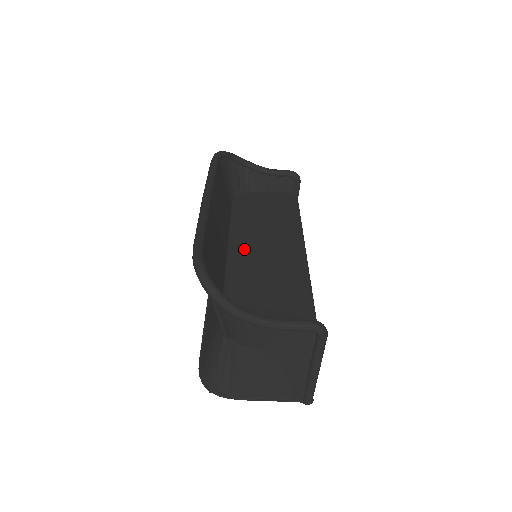
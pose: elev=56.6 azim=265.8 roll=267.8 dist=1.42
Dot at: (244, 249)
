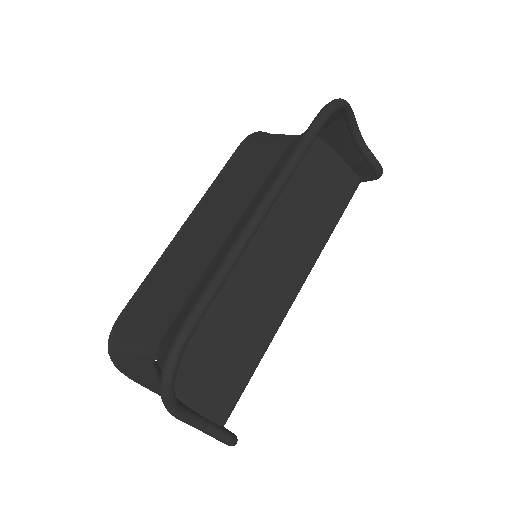
Dot at: (250, 250)
